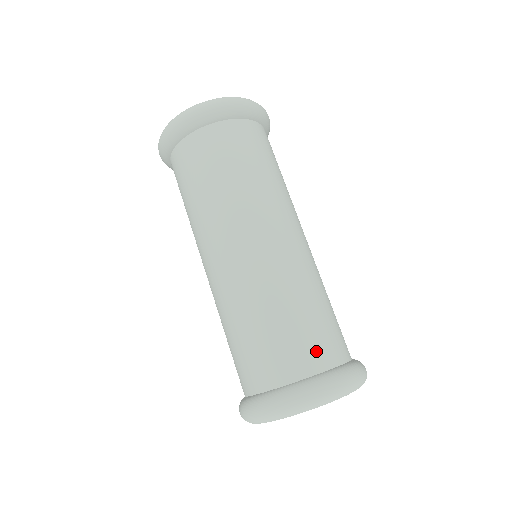
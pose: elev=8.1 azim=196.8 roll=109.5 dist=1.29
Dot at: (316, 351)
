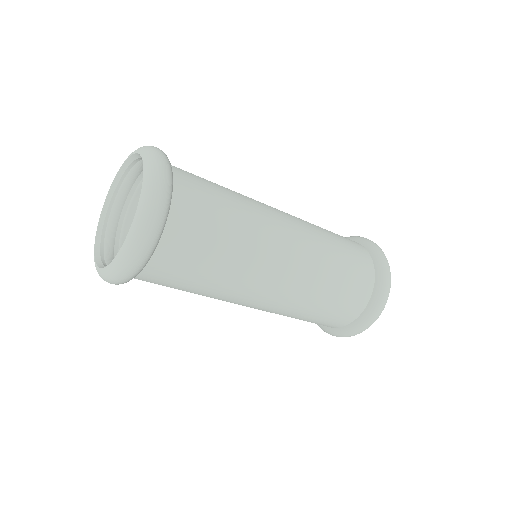
Dot at: (359, 250)
